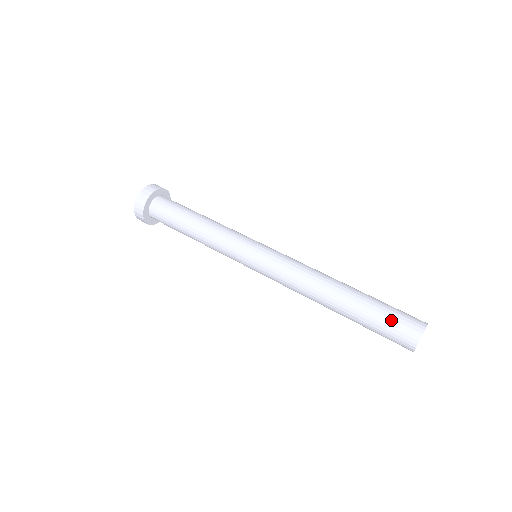
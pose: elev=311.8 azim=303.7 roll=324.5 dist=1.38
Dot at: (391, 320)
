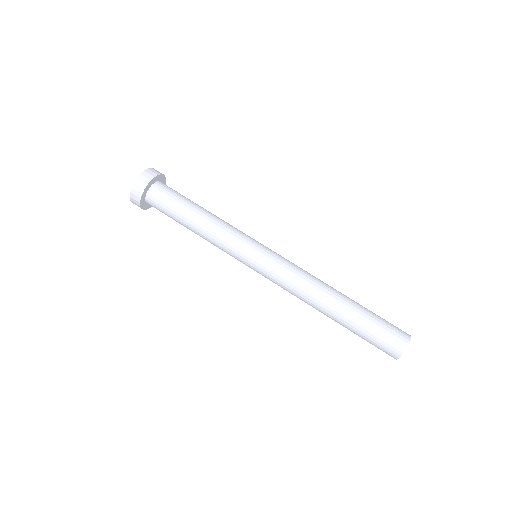
Dot at: (382, 329)
